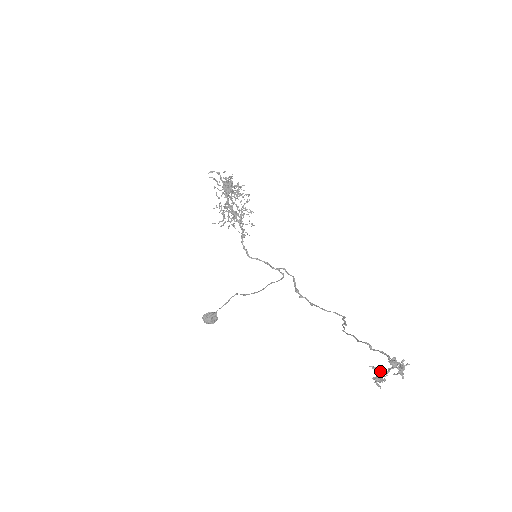
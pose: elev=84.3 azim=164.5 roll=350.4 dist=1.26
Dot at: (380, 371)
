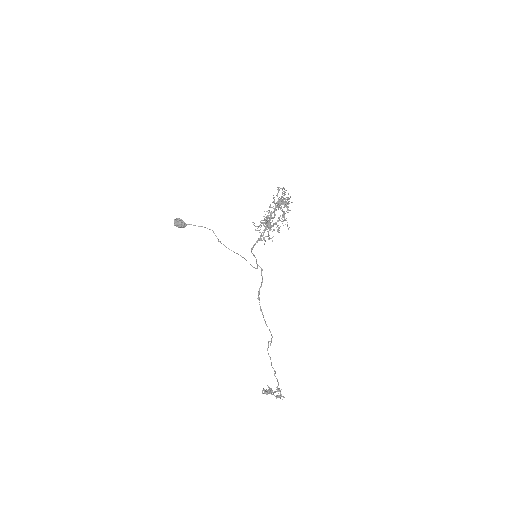
Dot at: (271, 392)
